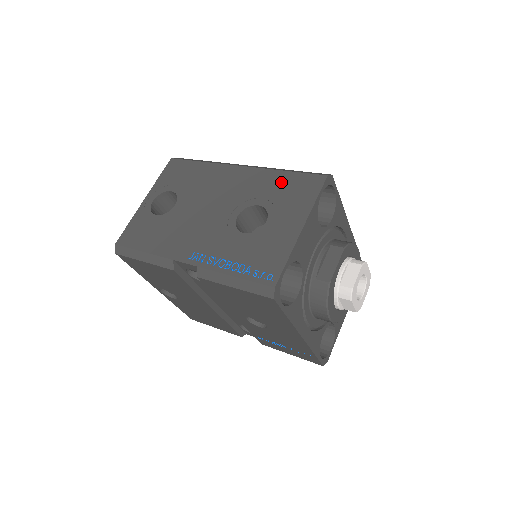
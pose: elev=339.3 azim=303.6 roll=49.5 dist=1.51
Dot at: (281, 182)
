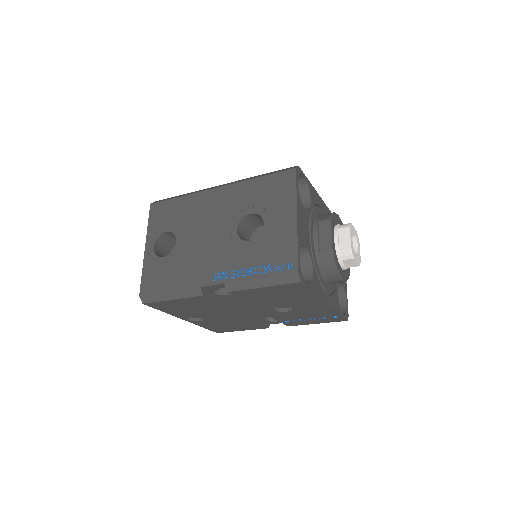
Dot at: (260, 188)
